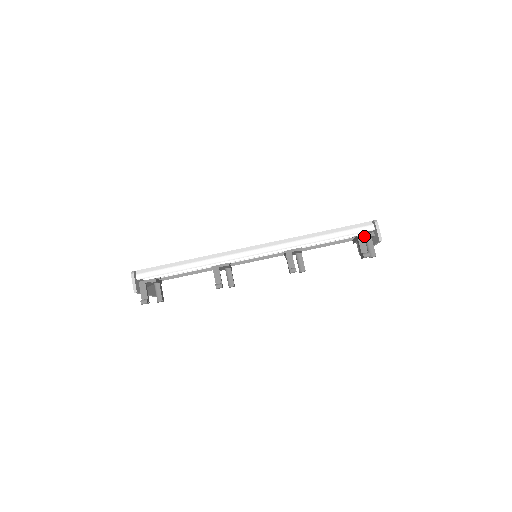
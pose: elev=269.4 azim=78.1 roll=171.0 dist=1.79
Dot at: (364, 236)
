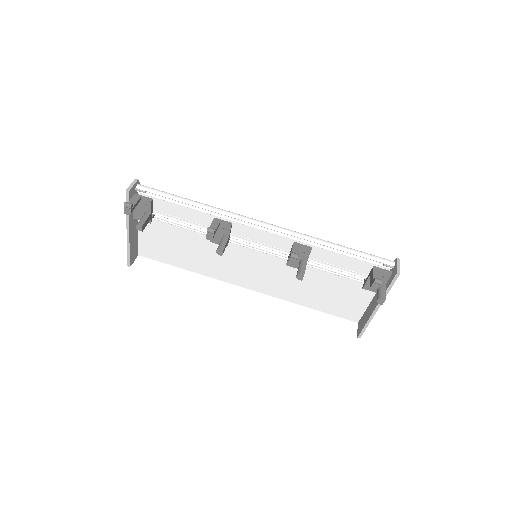
Dot at: (380, 269)
